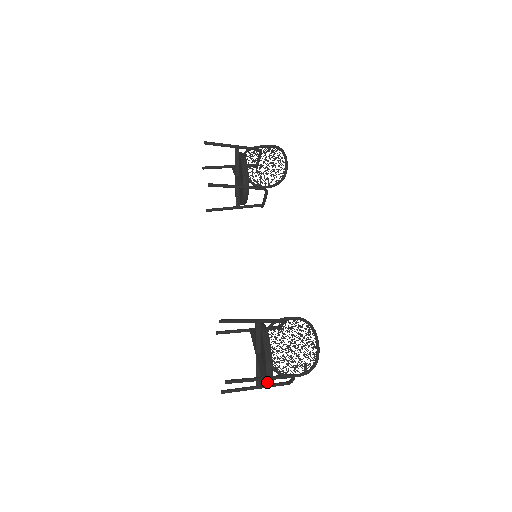
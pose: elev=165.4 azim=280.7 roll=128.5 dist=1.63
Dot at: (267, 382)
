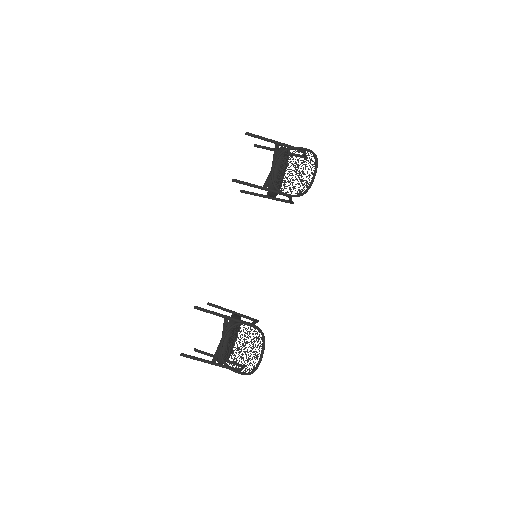
Dot at: (220, 363)
